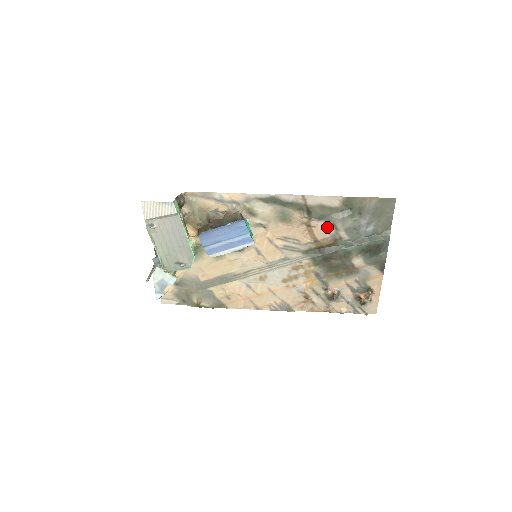
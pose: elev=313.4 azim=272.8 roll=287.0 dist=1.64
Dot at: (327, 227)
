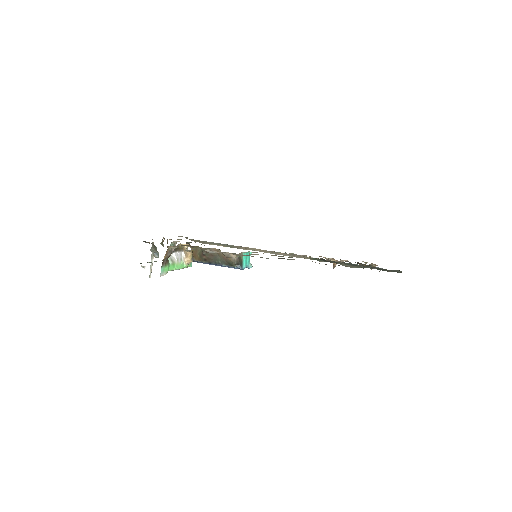
Dot at: occluded
